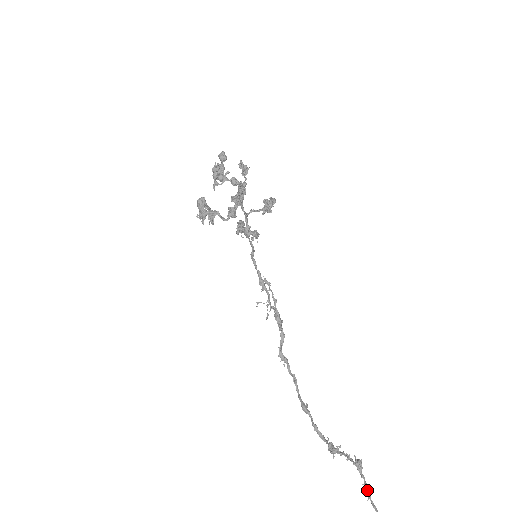
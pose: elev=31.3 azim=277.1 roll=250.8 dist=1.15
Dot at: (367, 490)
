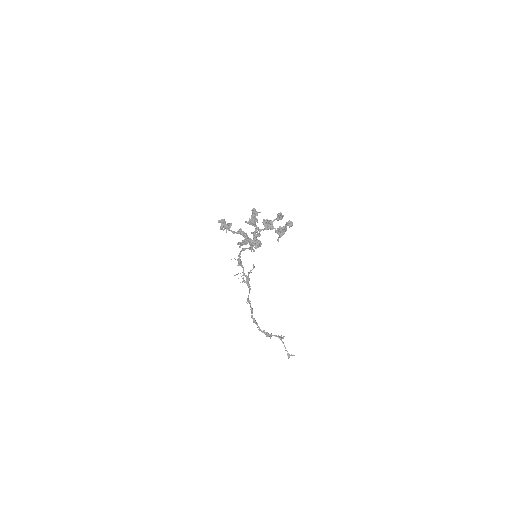
Dot at: (285, 347)
